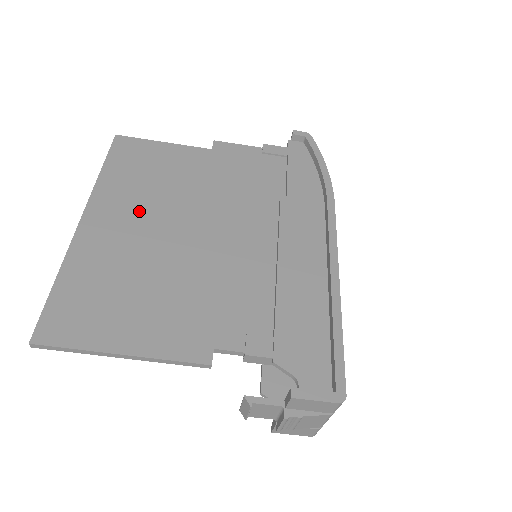
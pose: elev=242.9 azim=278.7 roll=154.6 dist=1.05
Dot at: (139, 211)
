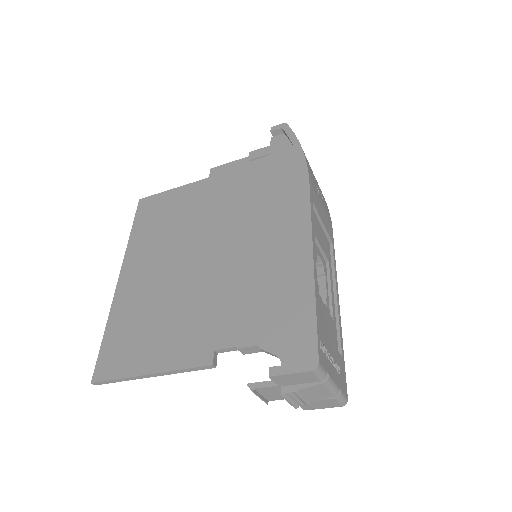
Dot at: (157, 255)
